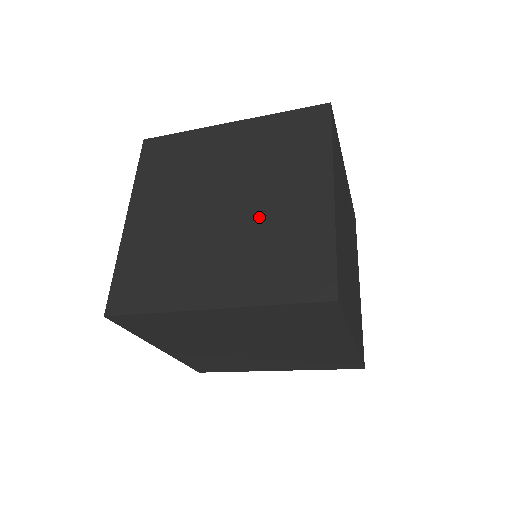
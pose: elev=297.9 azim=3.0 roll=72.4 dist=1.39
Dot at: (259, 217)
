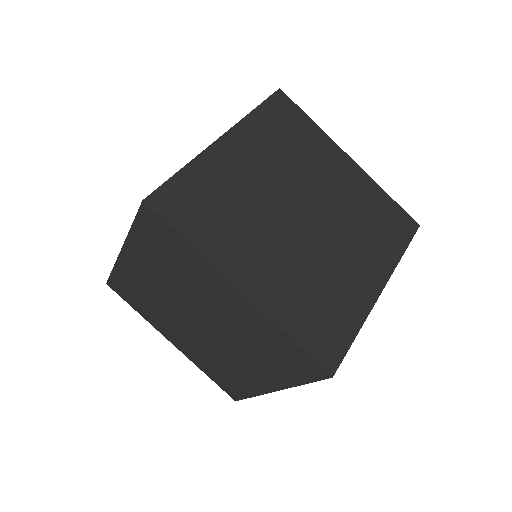
Dot at: (226, 327)
